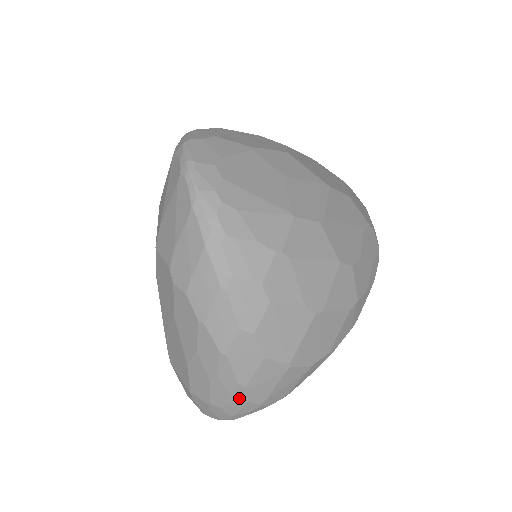
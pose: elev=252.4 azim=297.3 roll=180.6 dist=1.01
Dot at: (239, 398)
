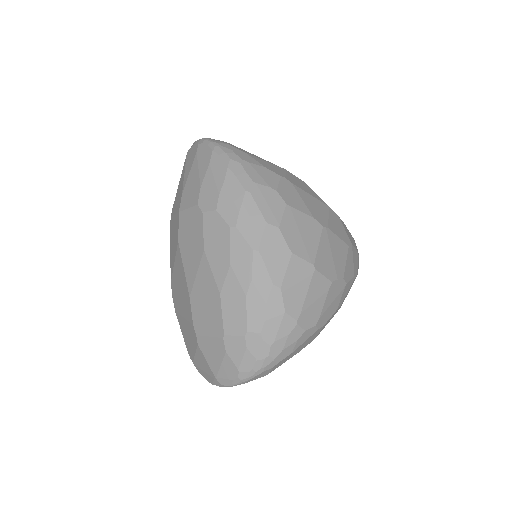
Dot at: (276, 308)
